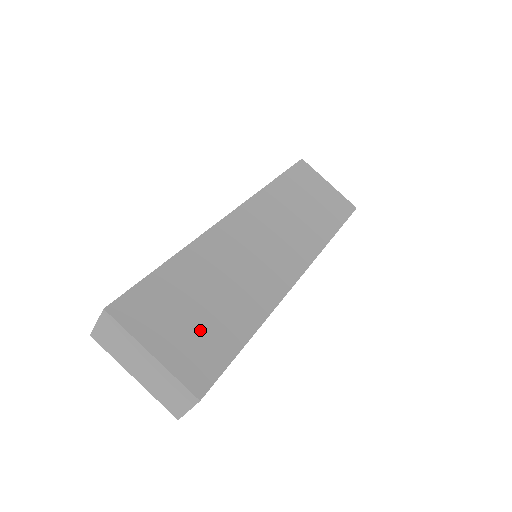
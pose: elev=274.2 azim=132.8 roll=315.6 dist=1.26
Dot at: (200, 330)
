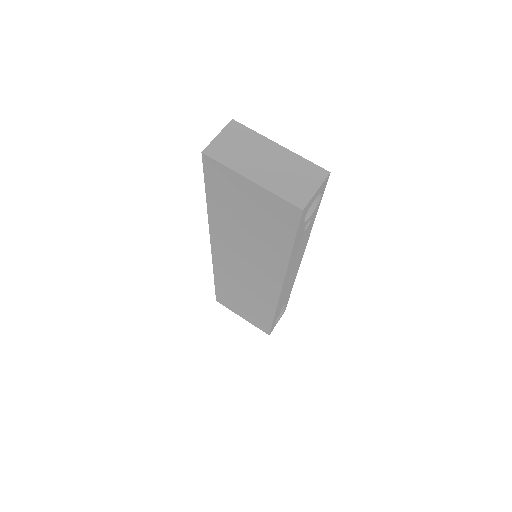
Dot at: occluded
